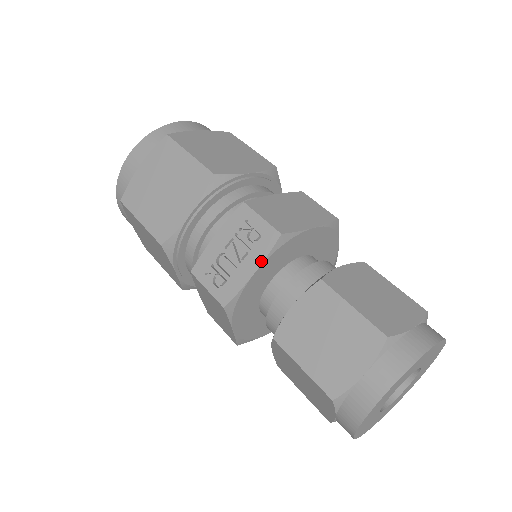
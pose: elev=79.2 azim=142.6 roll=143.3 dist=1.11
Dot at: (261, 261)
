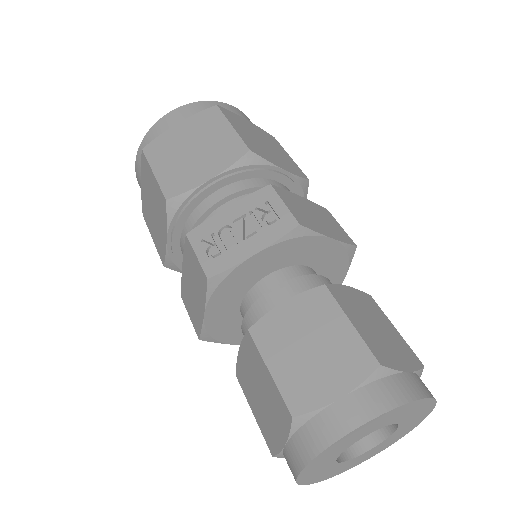
Dot at: (267, 244)
